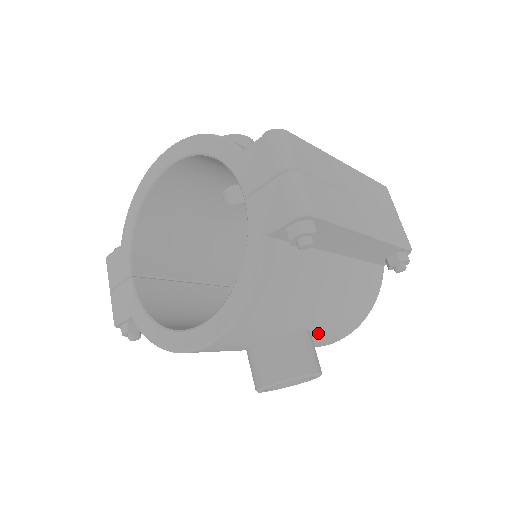
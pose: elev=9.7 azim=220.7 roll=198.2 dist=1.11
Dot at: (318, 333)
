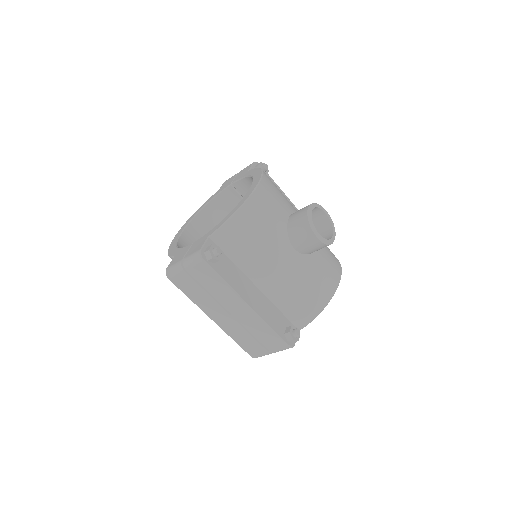
Dot at: occluded
